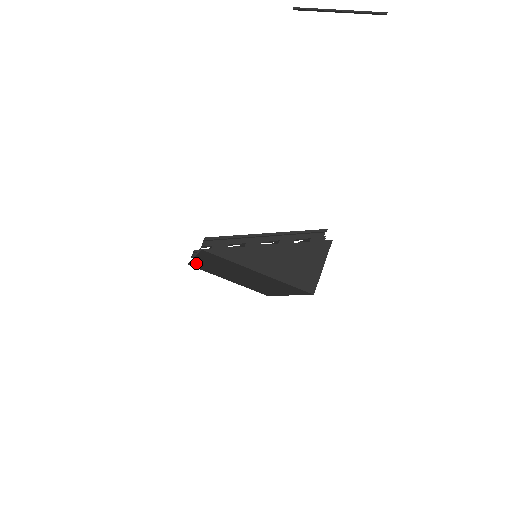
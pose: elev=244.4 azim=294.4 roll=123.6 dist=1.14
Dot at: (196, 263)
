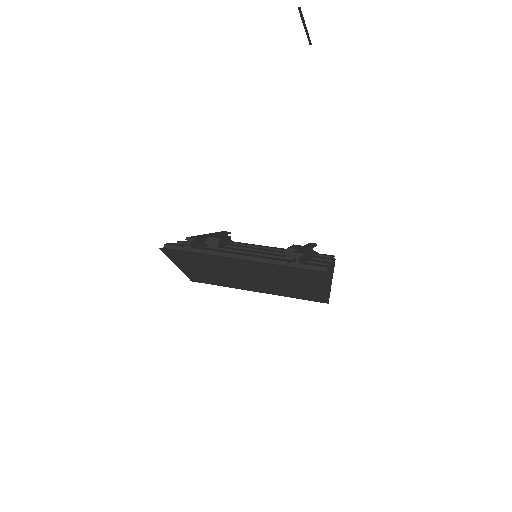
Dot at: (206, 257)
